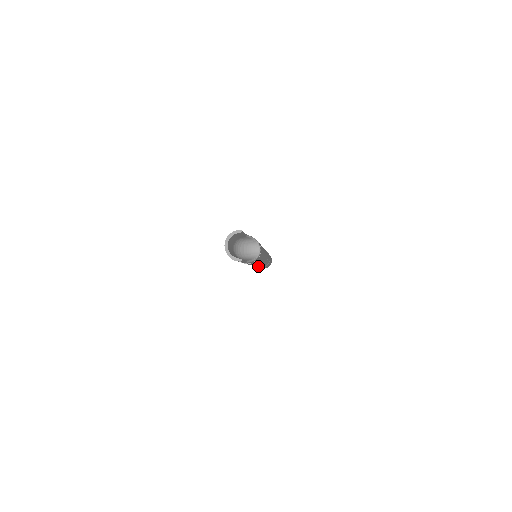
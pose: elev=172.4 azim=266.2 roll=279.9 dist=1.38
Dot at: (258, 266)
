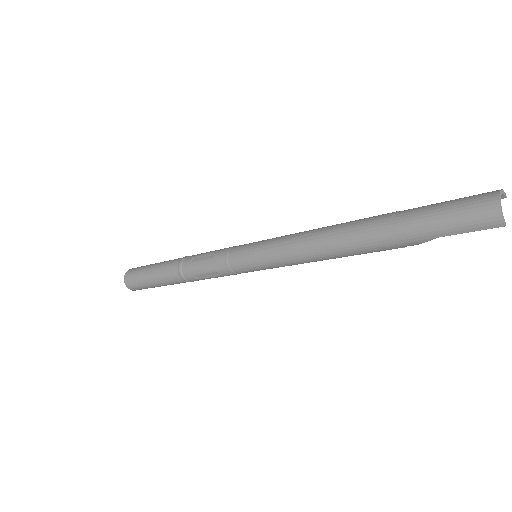
Dot at: (244, 270)
